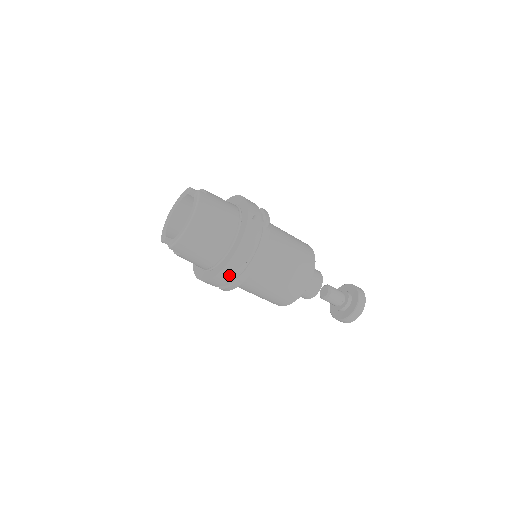
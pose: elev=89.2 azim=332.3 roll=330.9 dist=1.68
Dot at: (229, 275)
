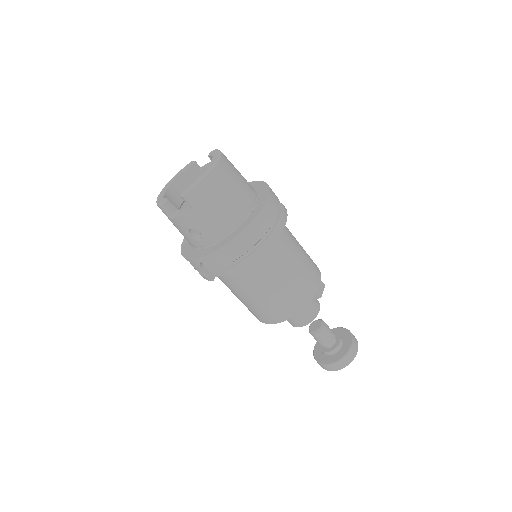
Dot at: (252, 238)
